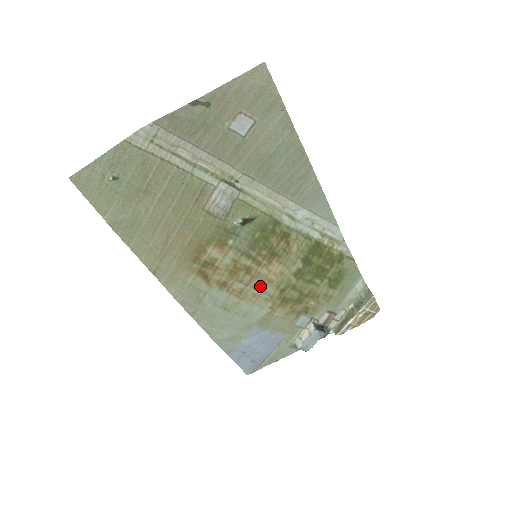
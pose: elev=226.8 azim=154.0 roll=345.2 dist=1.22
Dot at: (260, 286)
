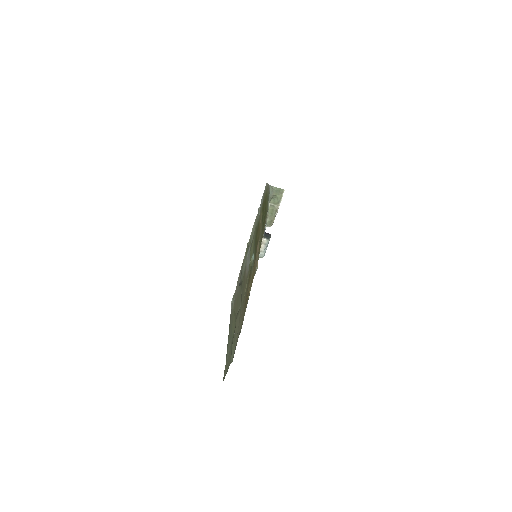
Dot at: (256, 263)
